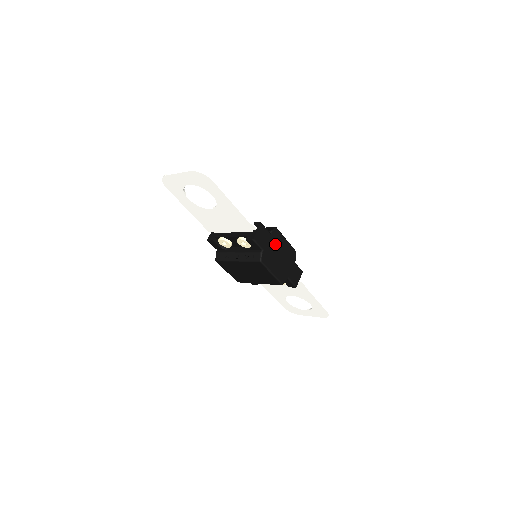
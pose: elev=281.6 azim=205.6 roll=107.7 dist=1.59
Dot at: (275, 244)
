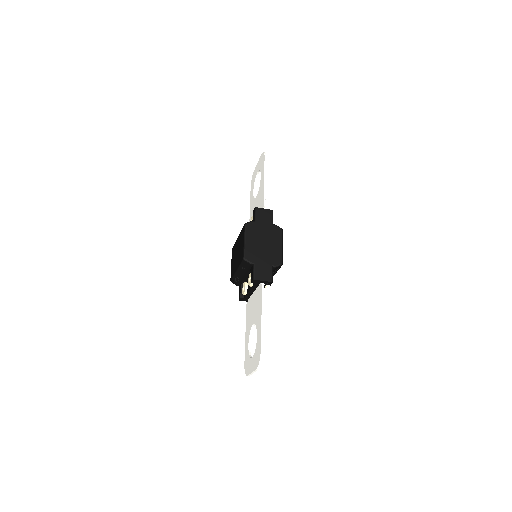
Dot at: (269, 233)
